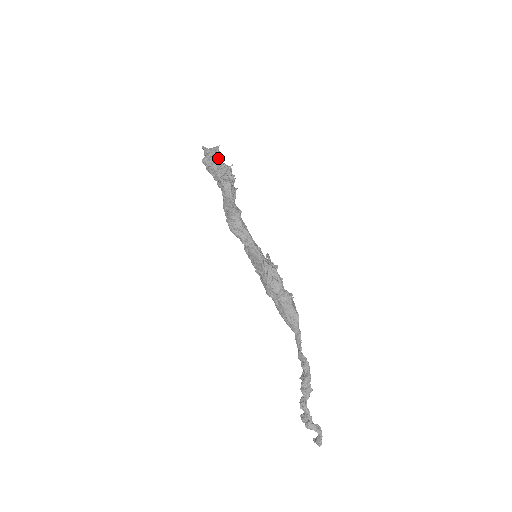
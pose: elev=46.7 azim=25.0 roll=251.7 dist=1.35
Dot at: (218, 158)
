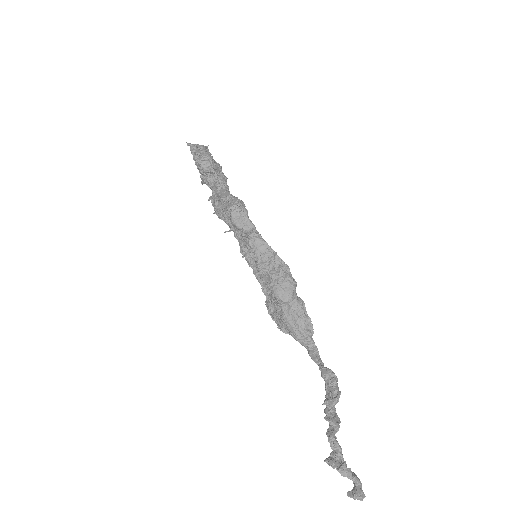
Dot at: (210, 153)
